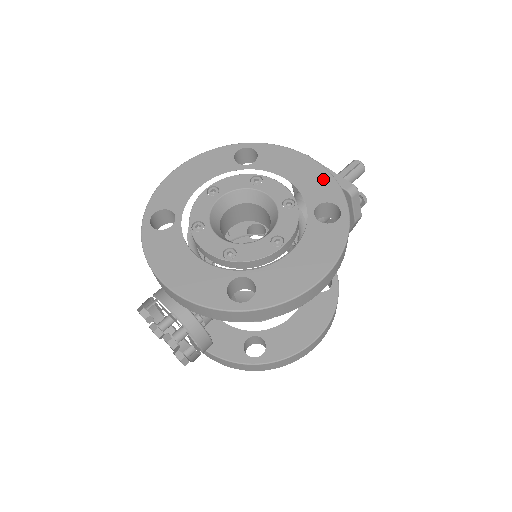
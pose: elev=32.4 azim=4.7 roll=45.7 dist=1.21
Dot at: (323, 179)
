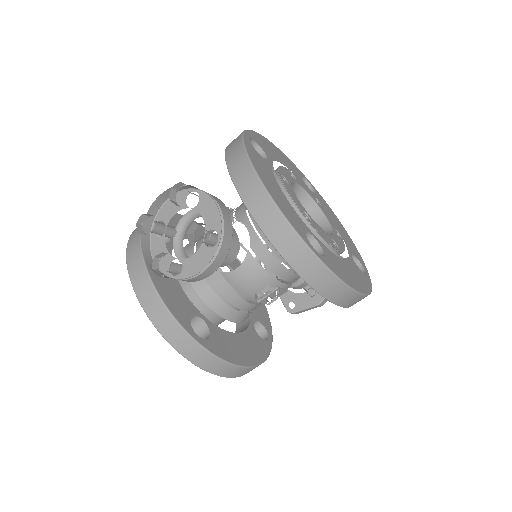
Dot at: (353, 246)
